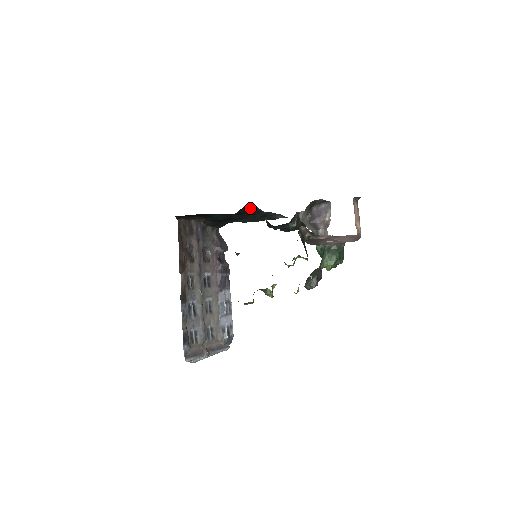
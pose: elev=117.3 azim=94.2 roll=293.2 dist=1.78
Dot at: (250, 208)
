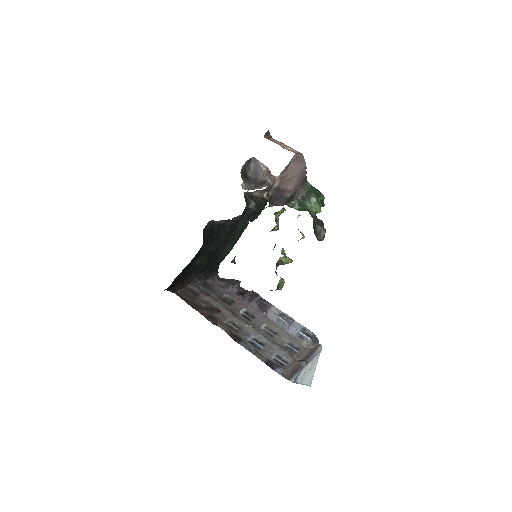
Dot at: (210, 227)
